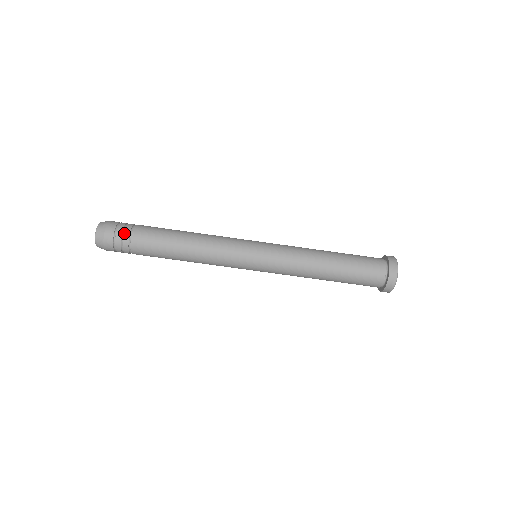
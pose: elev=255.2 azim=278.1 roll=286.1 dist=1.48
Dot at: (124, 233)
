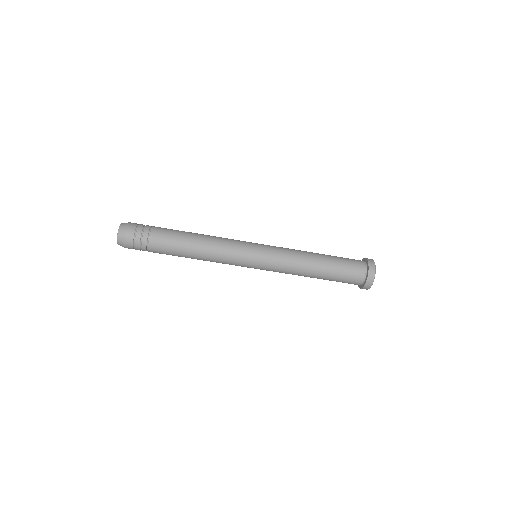
Dot at: (144, 231)
